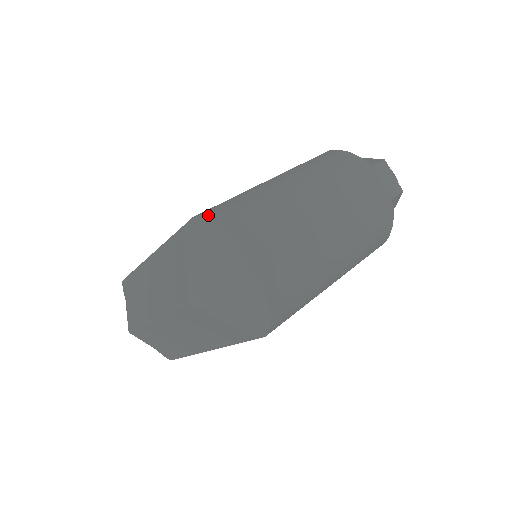
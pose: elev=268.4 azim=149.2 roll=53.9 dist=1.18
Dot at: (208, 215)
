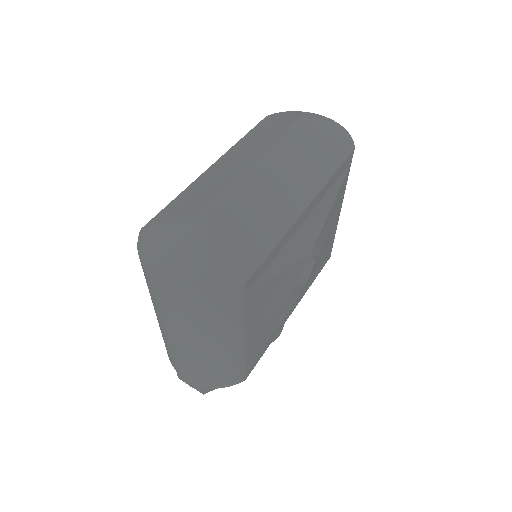
Dot at: occluded
